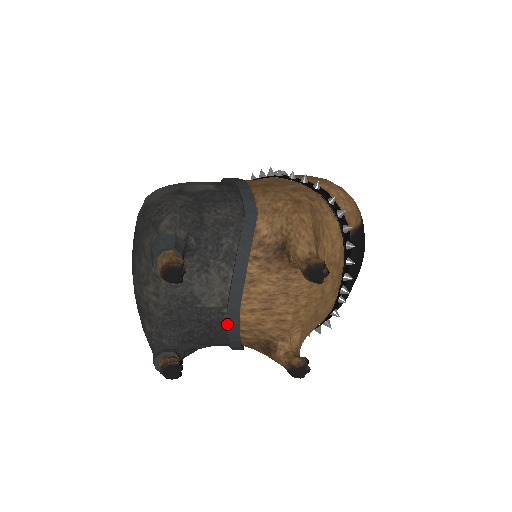
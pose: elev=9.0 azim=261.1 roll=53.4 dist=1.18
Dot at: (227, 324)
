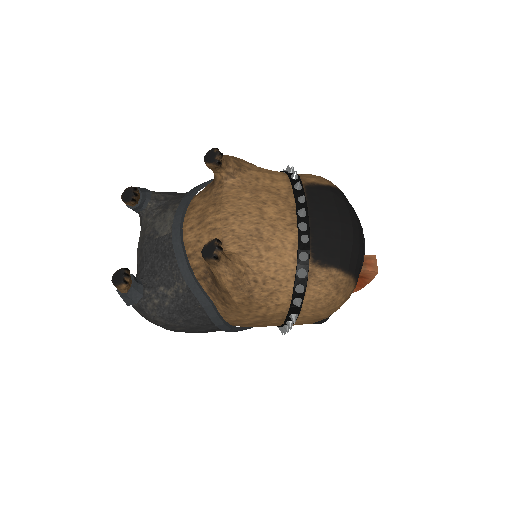
Dot at: (172, 244)
